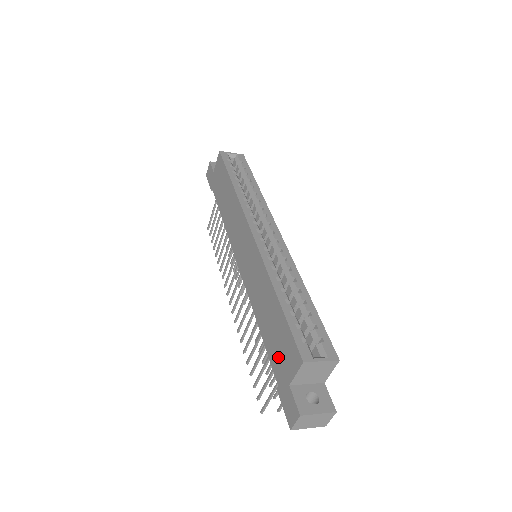
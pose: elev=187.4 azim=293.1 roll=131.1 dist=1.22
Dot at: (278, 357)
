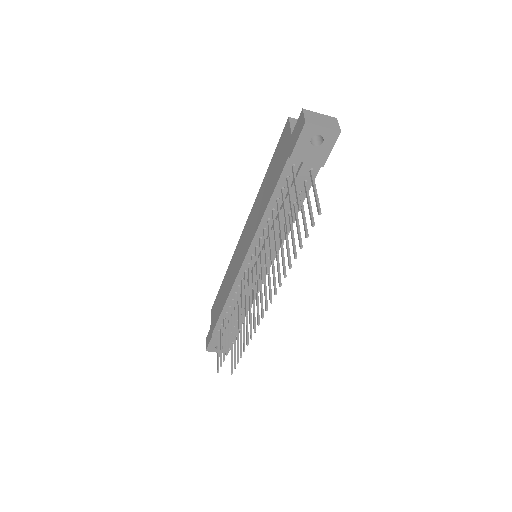
Dot at: (281, 161)
